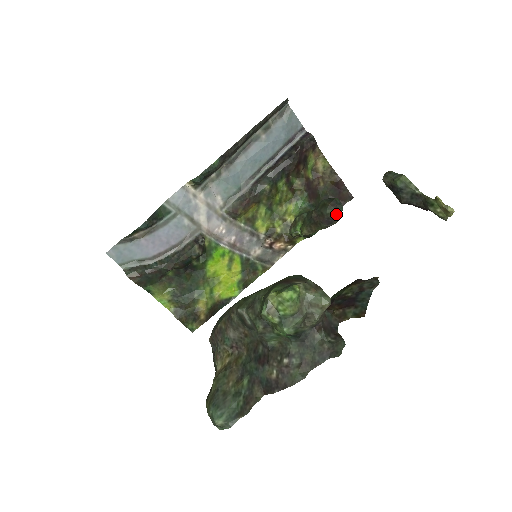
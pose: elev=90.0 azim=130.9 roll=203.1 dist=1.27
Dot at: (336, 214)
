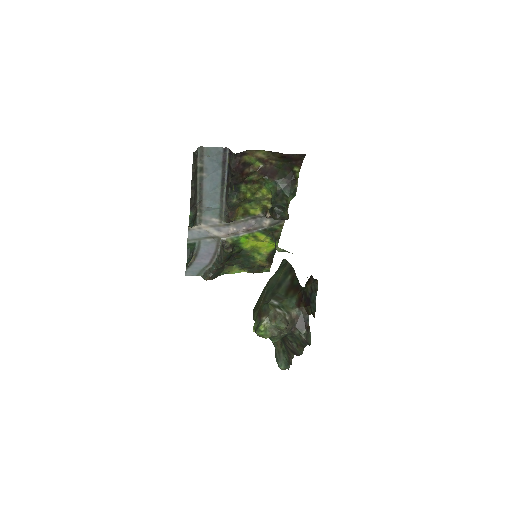
Dot at: (282, 218)
